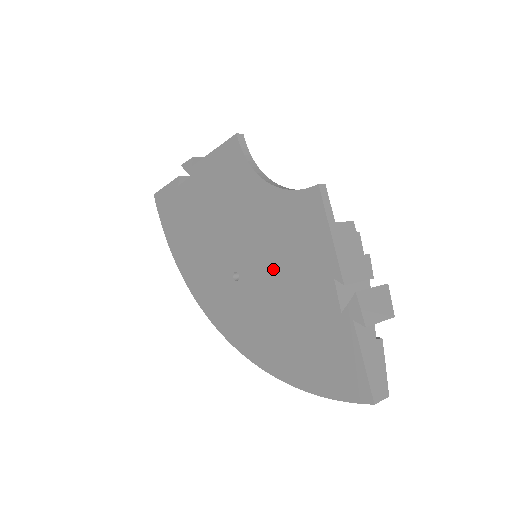
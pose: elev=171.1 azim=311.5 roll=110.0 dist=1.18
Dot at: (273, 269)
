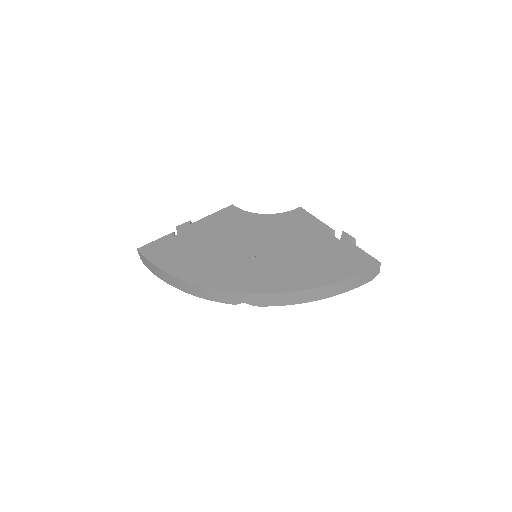
Dot at: (284, 242)
